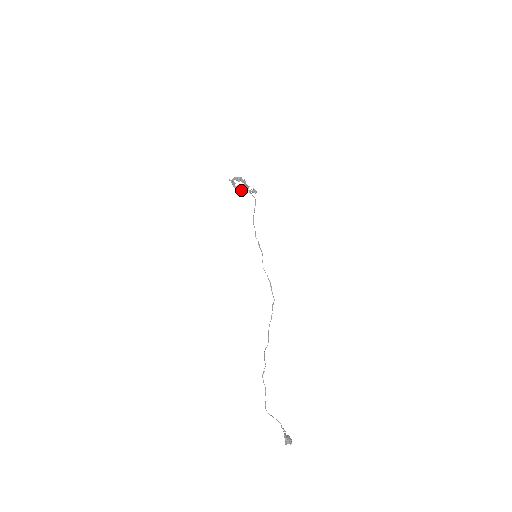
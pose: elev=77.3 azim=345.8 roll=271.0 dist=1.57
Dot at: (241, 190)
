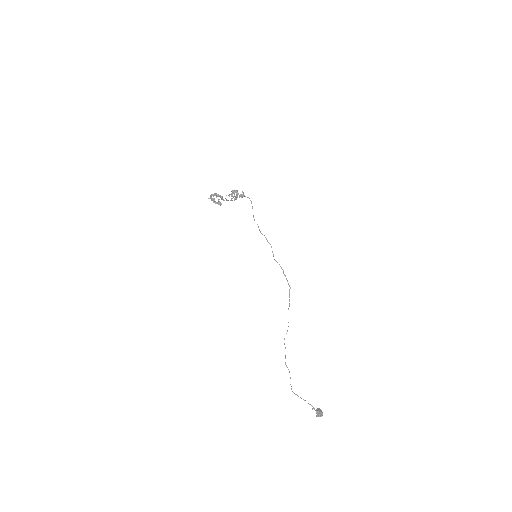
Dot at: (221, 204)
